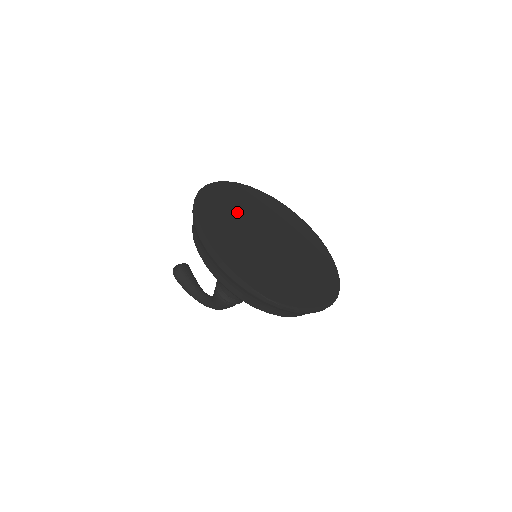
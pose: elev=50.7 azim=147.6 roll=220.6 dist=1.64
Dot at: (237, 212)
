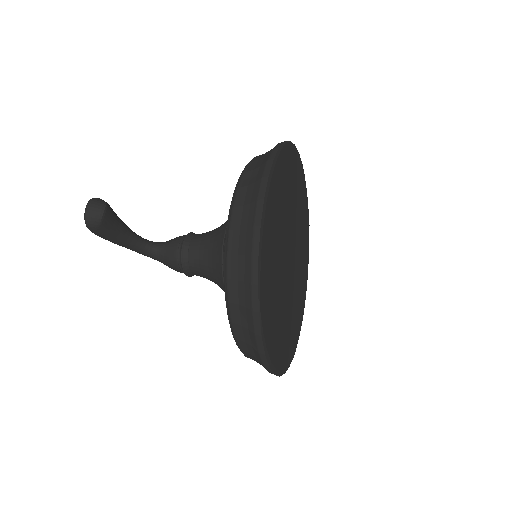
Dot at: (277, 261)
